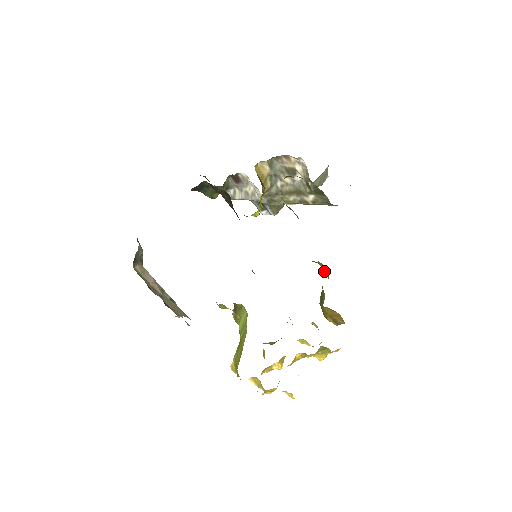
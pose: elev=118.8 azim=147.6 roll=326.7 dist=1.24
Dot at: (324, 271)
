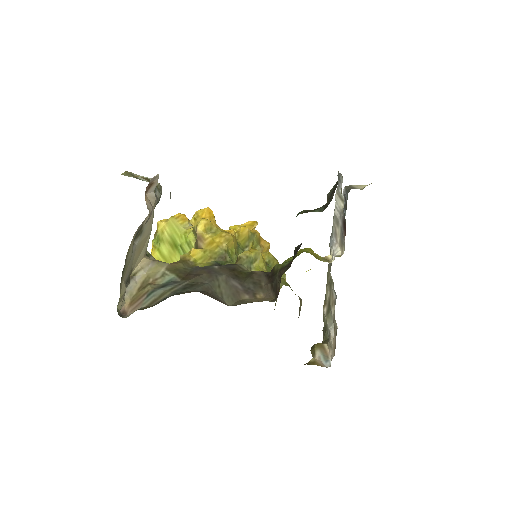
Dot at: occluded
